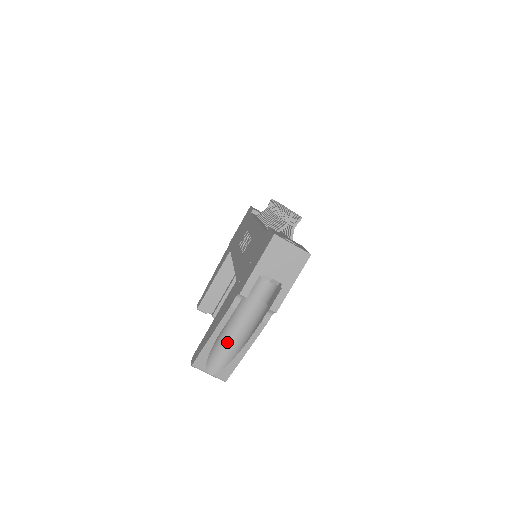
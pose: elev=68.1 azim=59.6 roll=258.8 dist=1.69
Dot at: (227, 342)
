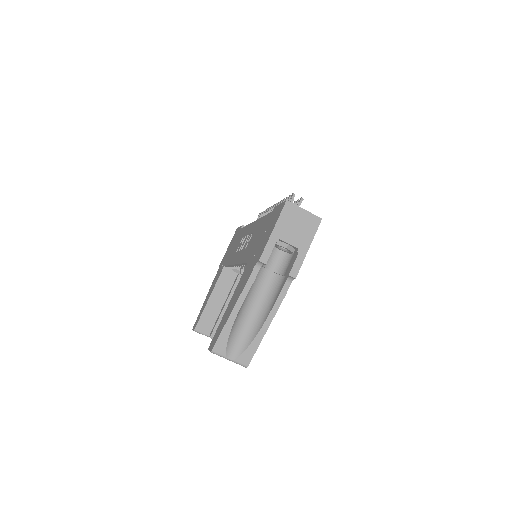
Dot at: (246, 322)
